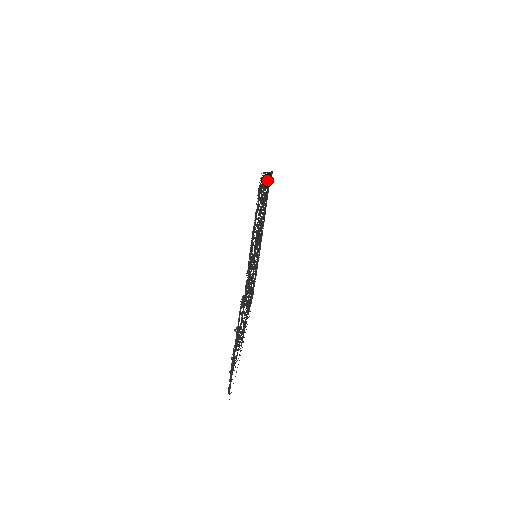
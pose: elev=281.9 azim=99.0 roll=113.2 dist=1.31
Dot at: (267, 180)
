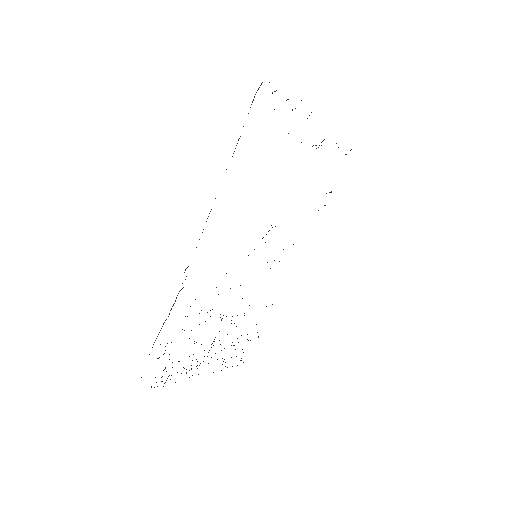
Dot at: occluded
